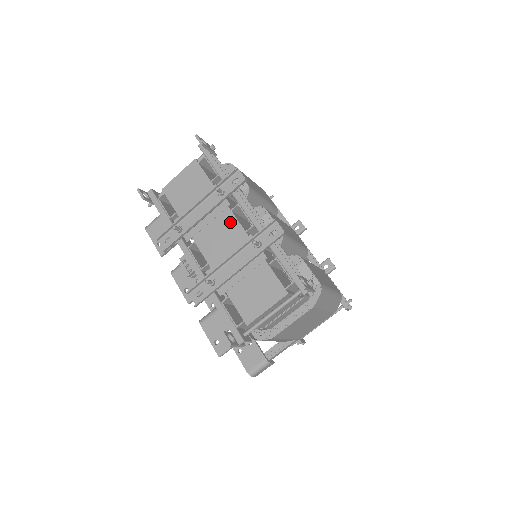
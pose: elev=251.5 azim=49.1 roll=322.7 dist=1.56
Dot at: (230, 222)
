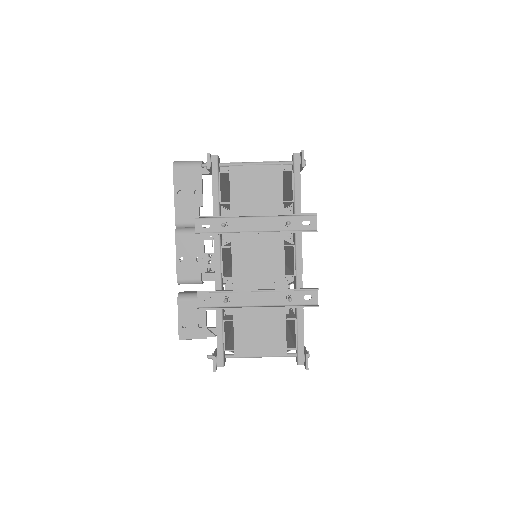
Dot at: (277, 256)
